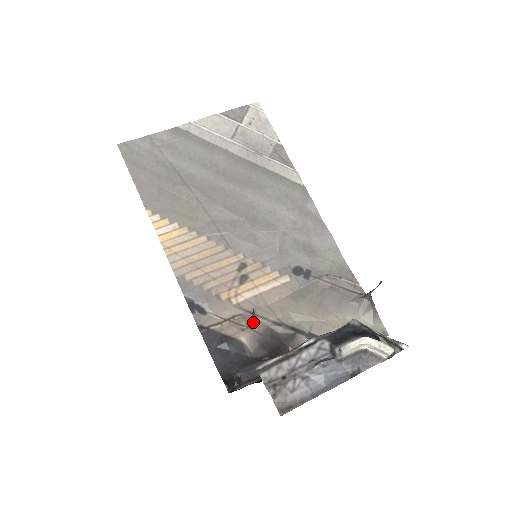
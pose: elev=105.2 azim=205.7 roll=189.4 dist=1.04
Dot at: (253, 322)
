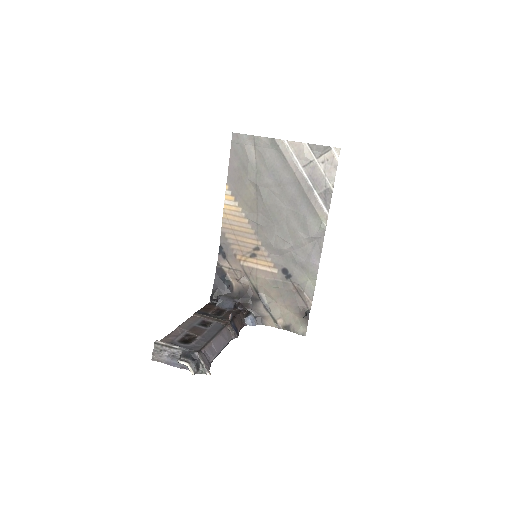
Dot at: (244, 279)
